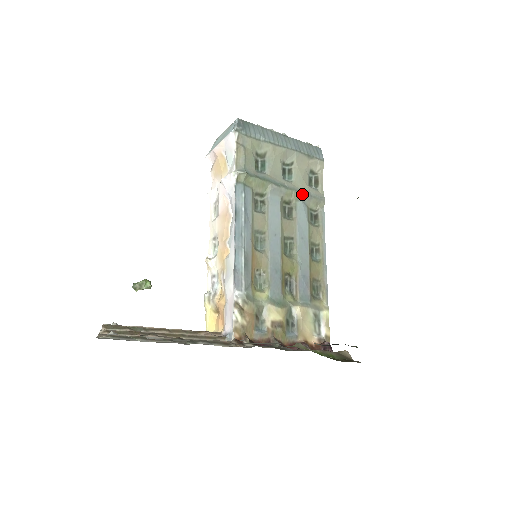
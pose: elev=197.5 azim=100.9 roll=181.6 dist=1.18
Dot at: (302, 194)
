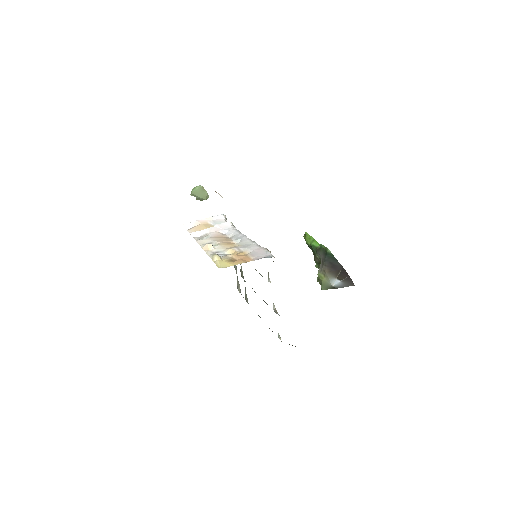
Dot at: (244, 281)
